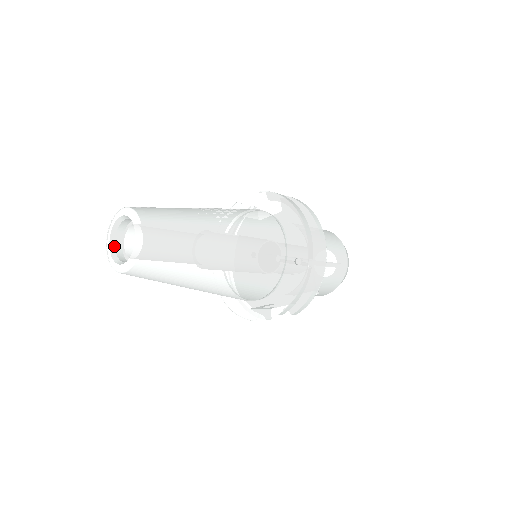
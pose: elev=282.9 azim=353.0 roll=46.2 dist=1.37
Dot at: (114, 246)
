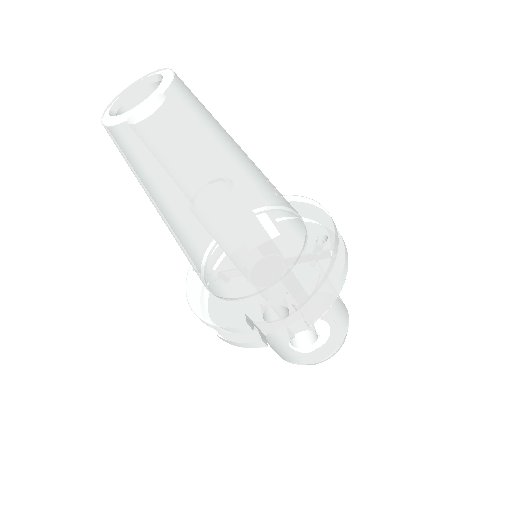
Dot at: (115, 114)
